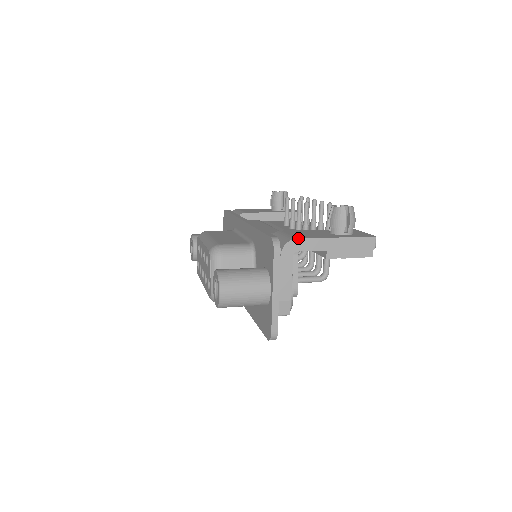
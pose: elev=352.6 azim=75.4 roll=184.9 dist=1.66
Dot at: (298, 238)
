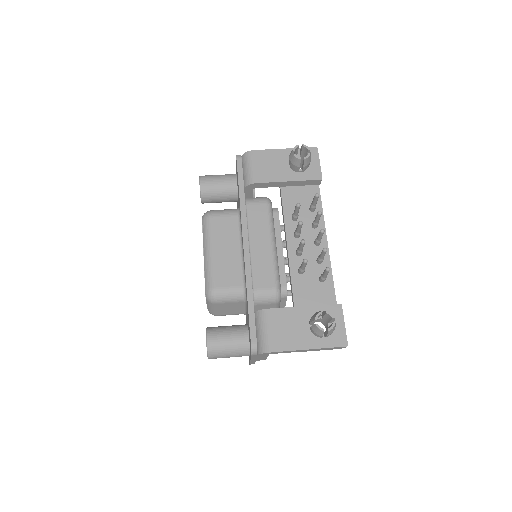
Dot at: (273, 352)
